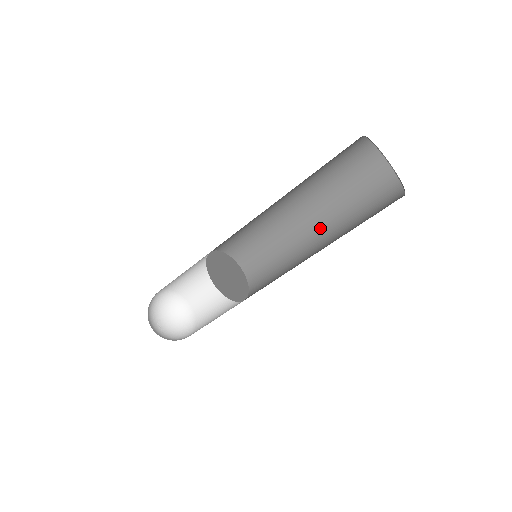
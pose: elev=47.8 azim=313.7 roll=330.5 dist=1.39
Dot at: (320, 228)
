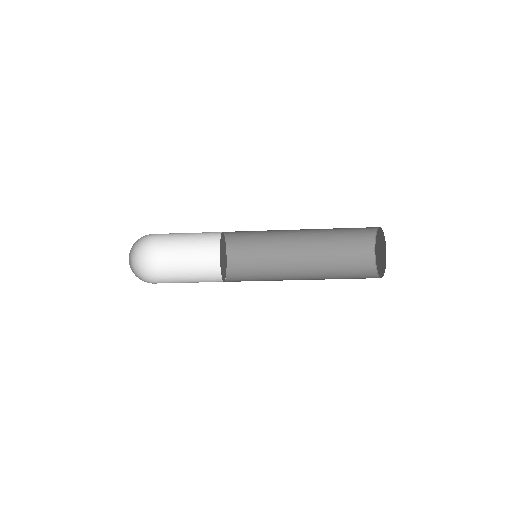
Dot at: (306, 239)
